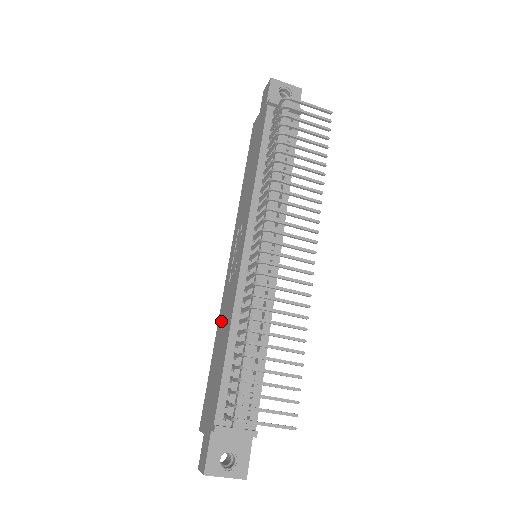
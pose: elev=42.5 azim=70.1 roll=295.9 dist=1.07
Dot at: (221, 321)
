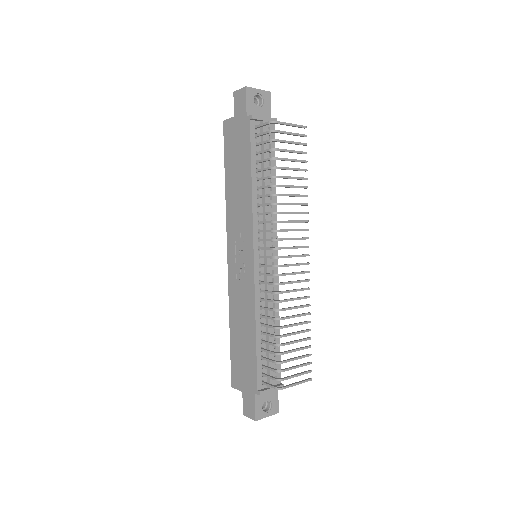
Dot at: (235, 310)
